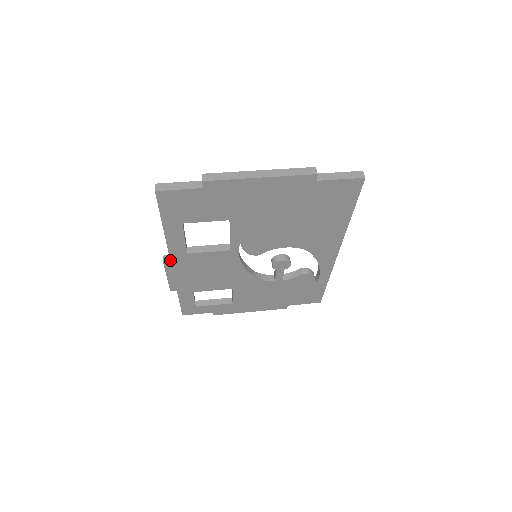
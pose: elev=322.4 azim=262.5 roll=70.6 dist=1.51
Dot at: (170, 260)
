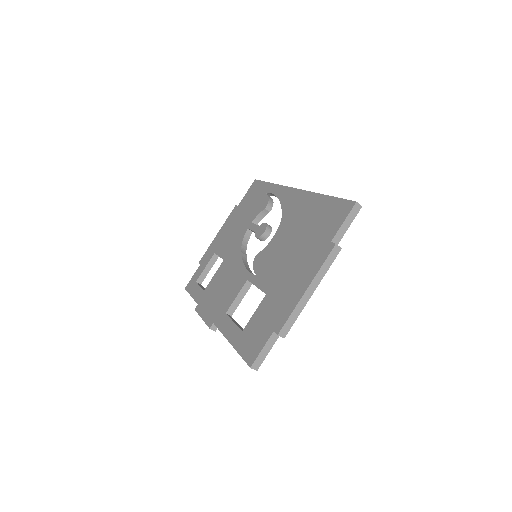
Dot at: occluded
